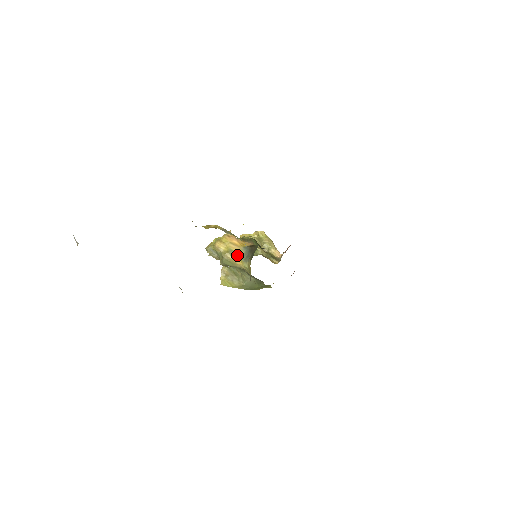
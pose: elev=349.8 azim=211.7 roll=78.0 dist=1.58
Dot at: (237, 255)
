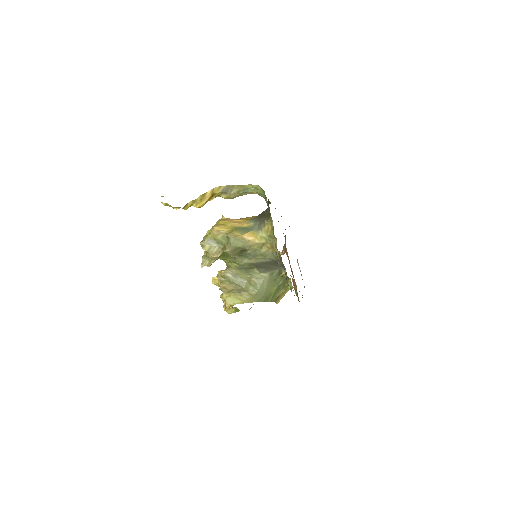
Dot at: (246, 229)
